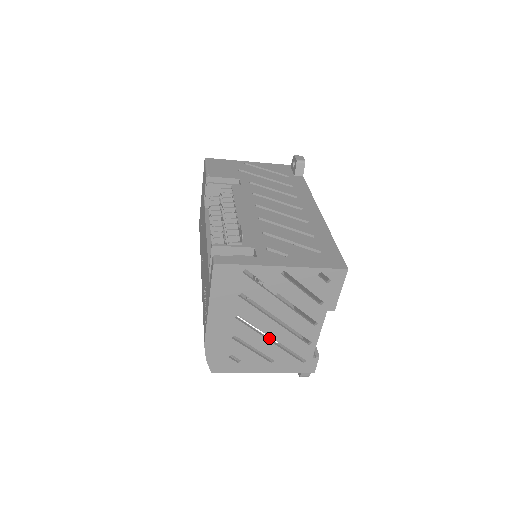
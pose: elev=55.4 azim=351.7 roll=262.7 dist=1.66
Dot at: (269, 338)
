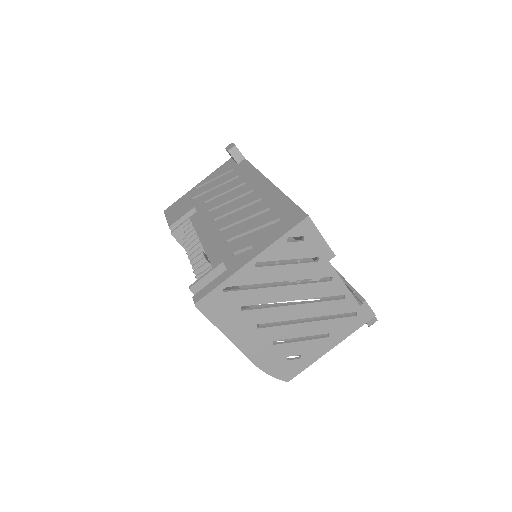
Dot at: occluded
